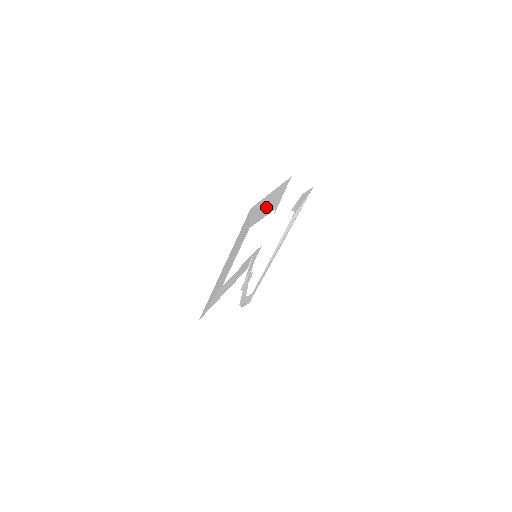
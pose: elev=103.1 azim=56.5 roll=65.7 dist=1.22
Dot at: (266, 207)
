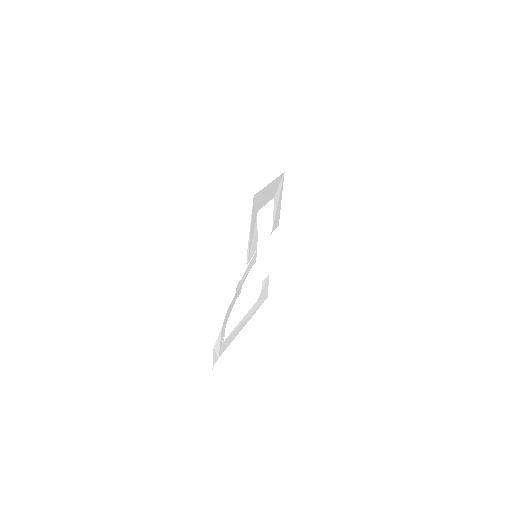
Dot at: (278, 204)
